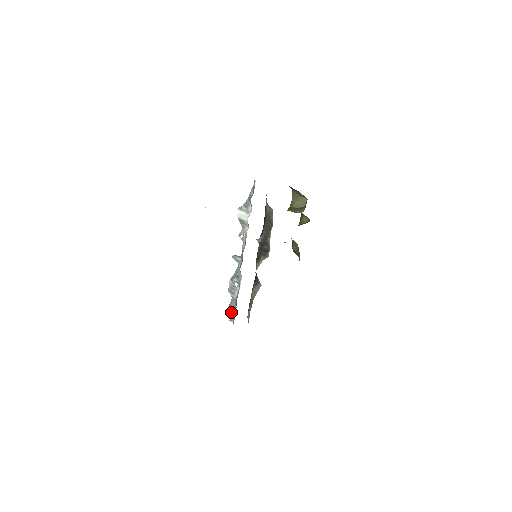
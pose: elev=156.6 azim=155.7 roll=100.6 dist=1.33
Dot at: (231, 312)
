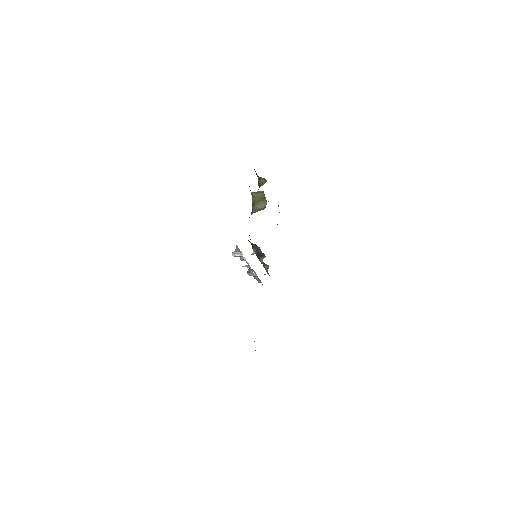
Dot at: (257, 280)
